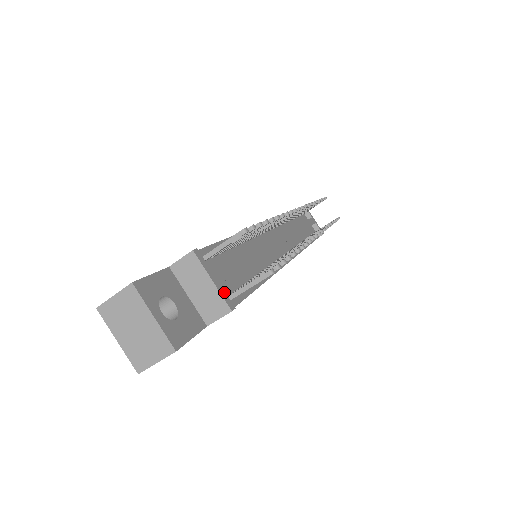
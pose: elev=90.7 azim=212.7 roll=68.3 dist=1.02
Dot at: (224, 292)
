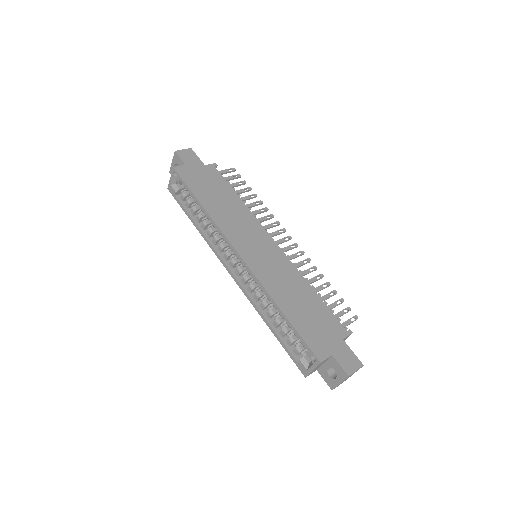
Dot at: occluded
